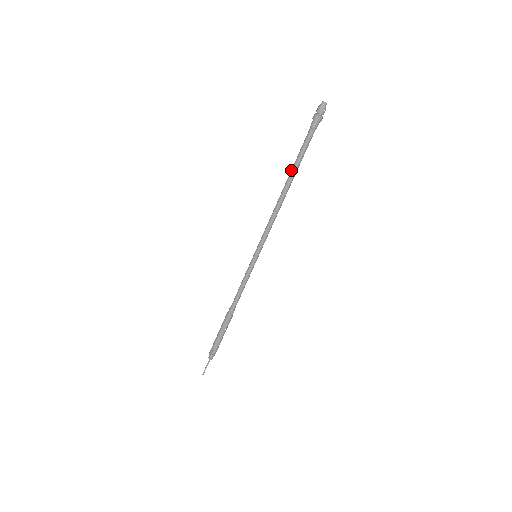
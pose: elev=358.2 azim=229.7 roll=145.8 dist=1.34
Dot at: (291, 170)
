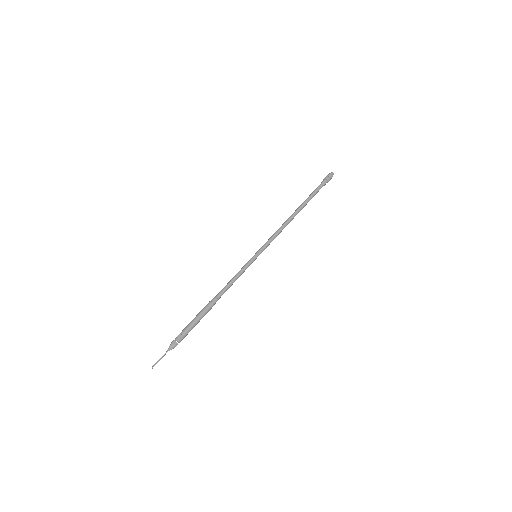
Dot at: (303, 203)
